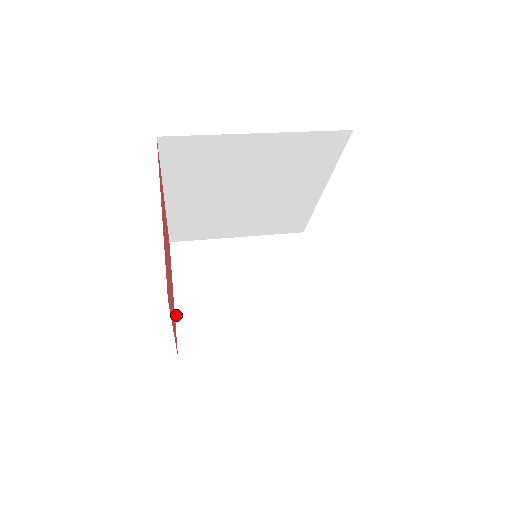
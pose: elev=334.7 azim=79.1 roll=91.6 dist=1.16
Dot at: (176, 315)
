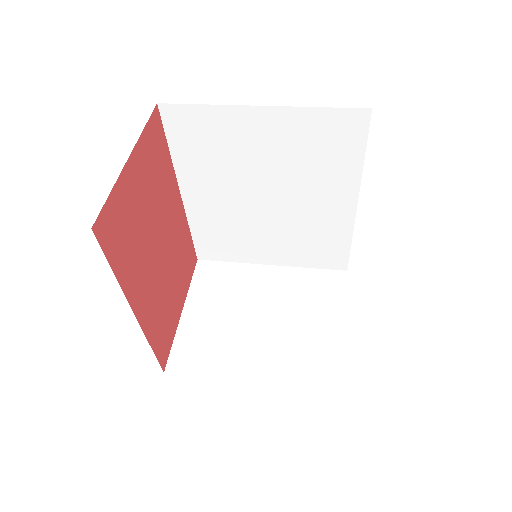
Dot at: (178, 329)
